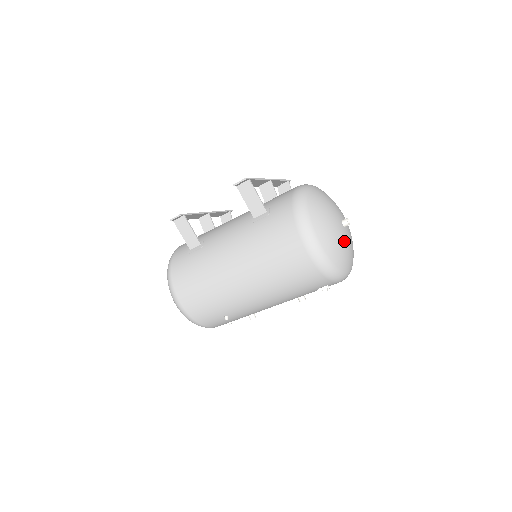
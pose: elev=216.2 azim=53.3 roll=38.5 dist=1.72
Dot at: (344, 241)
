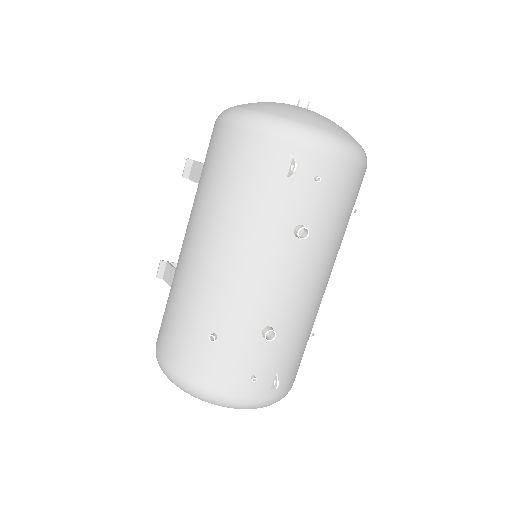
Dot at: (295, 107)
